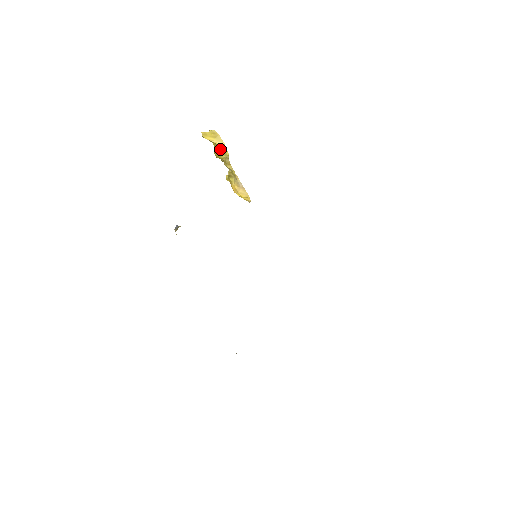
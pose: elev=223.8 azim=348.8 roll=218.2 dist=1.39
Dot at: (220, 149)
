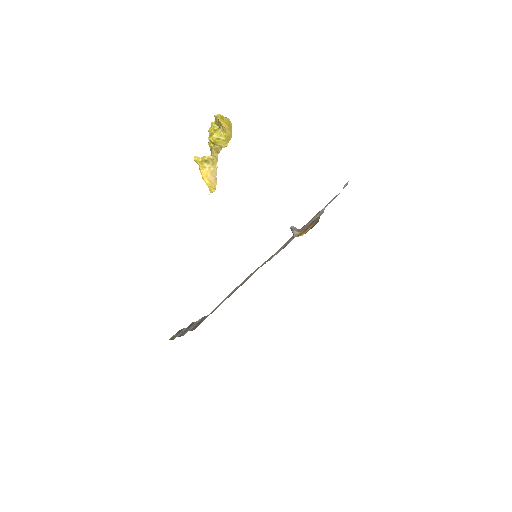
Dot at: (226, 138)
